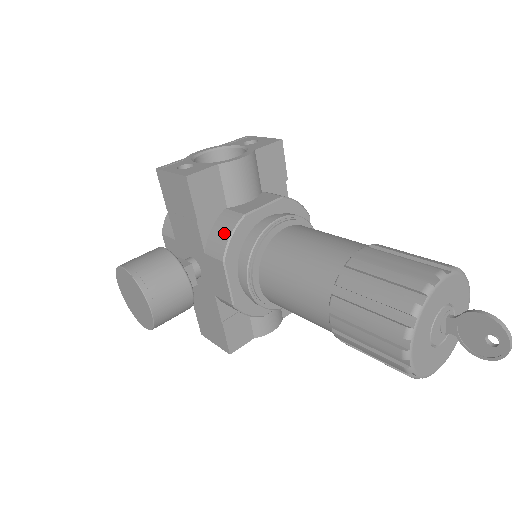
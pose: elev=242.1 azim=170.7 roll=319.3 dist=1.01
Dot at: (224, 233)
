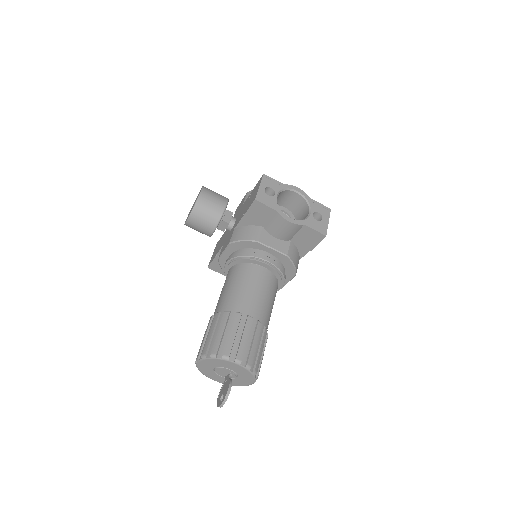
Dot at: (244, 235)
